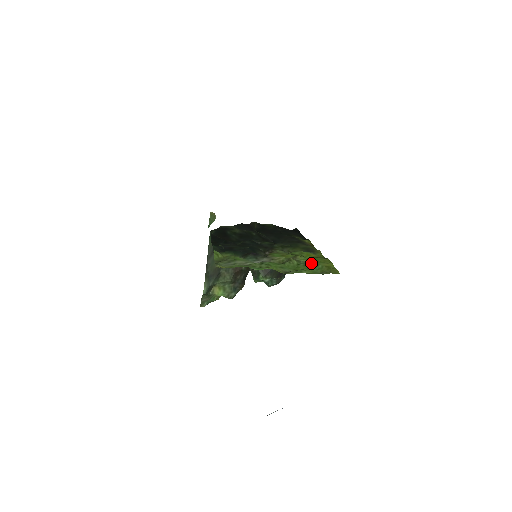
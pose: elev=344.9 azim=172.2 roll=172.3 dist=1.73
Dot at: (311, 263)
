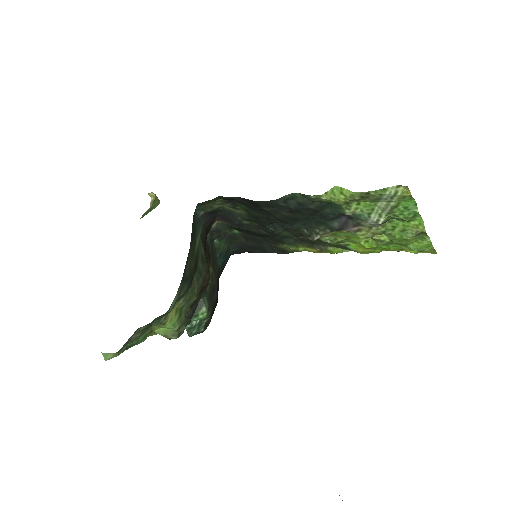
Dot at: (397, 243)
